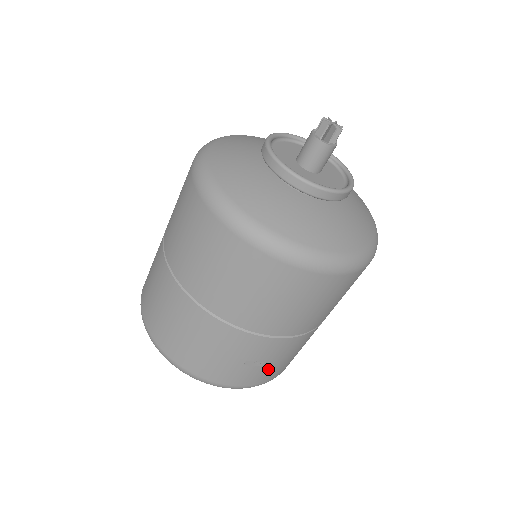
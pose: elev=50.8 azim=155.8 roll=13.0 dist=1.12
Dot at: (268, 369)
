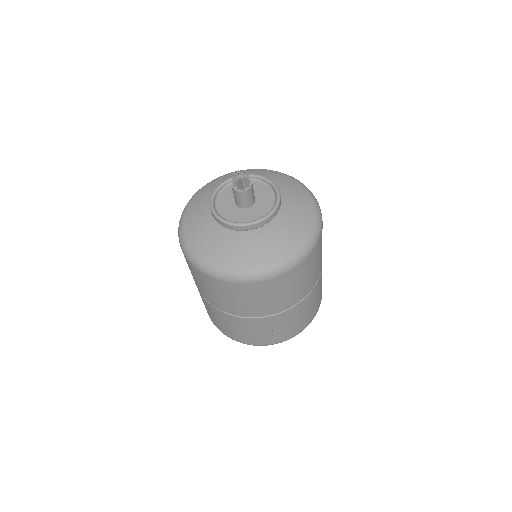
Dot at: (294, 326)
